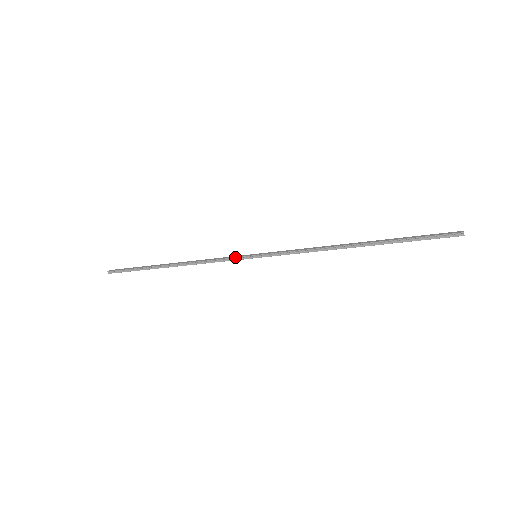
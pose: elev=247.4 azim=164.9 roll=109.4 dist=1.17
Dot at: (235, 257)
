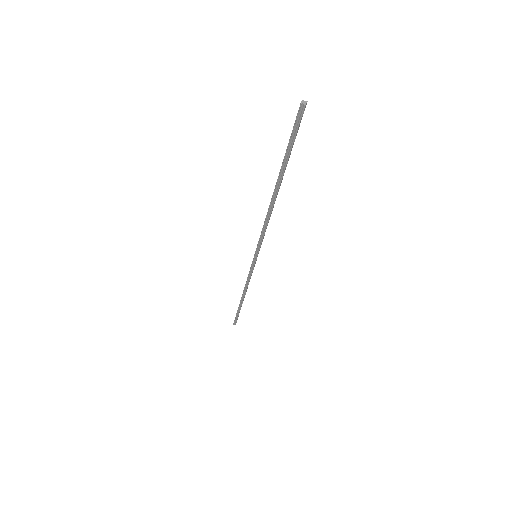
Dot at: (250, 267)
